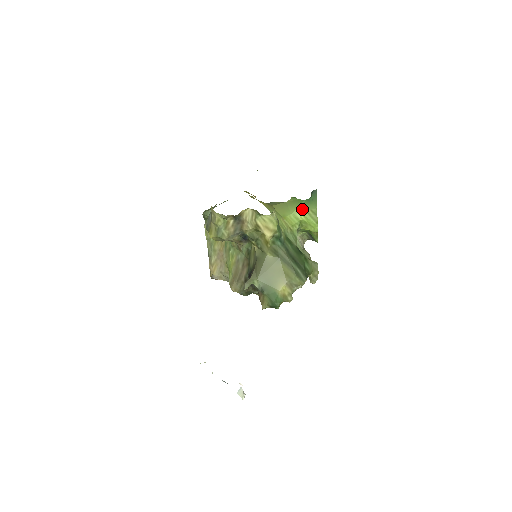
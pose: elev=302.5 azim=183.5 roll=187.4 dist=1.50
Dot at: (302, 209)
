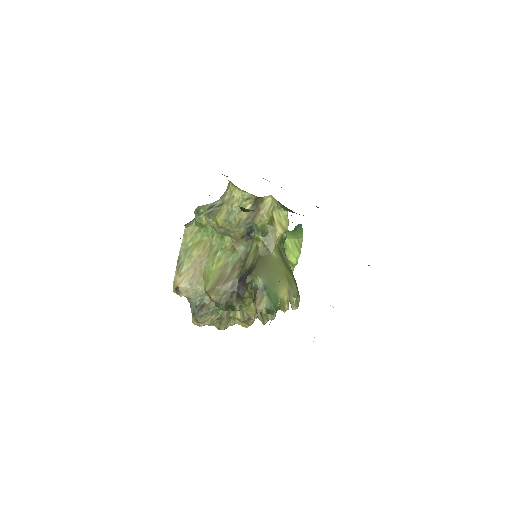
Dot at: (289, 236)
